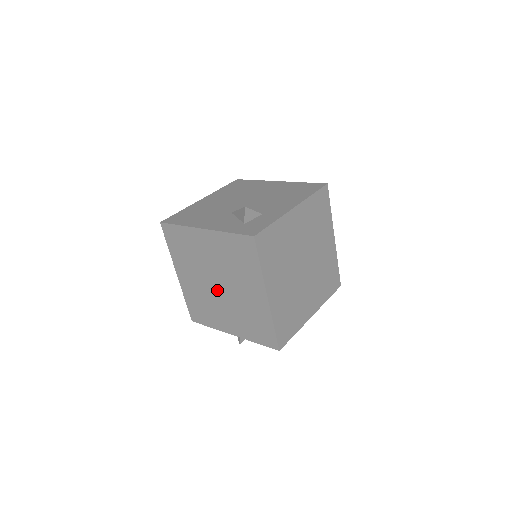
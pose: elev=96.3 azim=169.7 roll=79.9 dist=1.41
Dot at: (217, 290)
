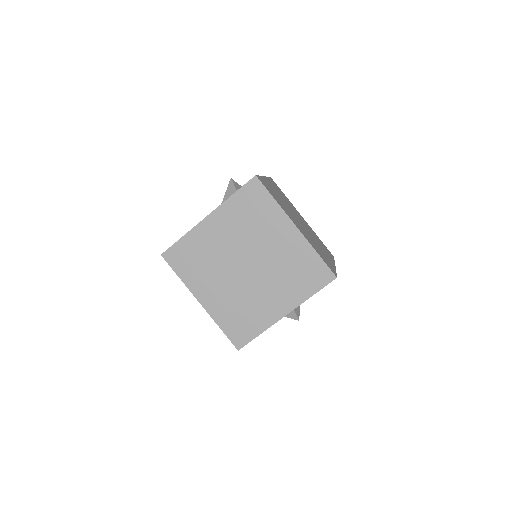
Dot at: (248, 274)
